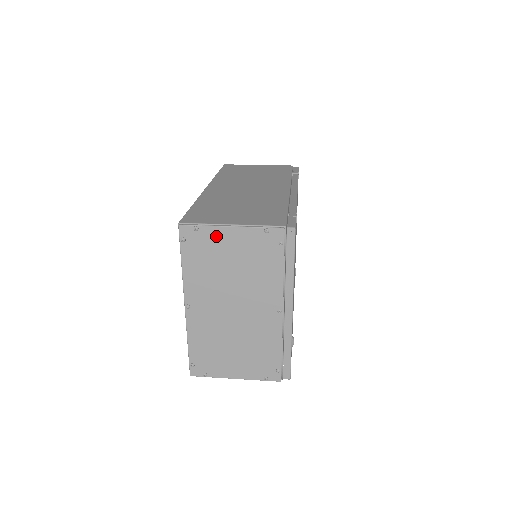
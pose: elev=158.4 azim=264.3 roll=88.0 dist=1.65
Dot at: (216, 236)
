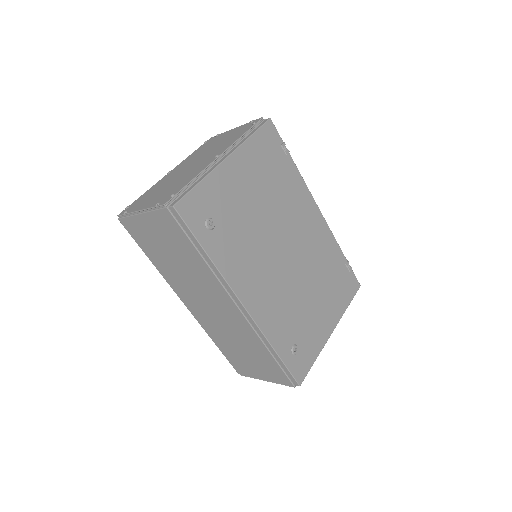
Dot at: (223, 135)
